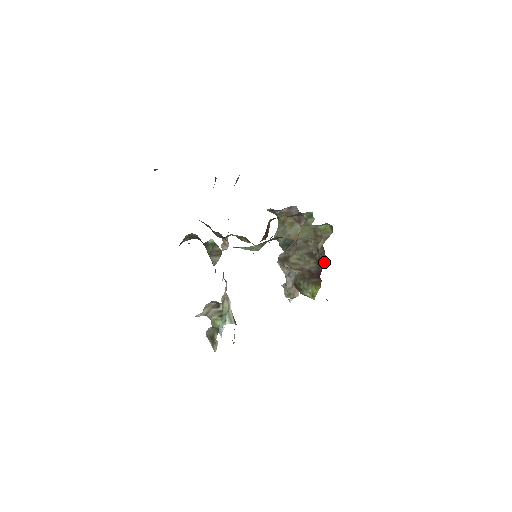
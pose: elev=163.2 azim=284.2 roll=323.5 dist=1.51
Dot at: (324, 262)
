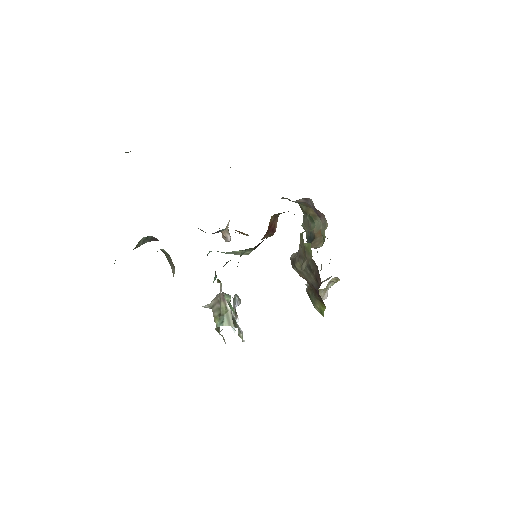
Dot at: (320, 283)
